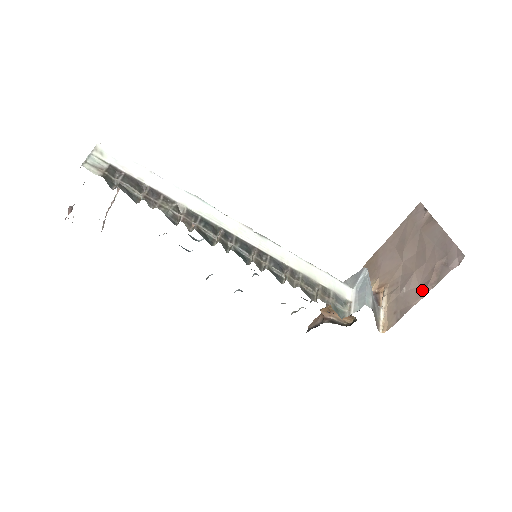
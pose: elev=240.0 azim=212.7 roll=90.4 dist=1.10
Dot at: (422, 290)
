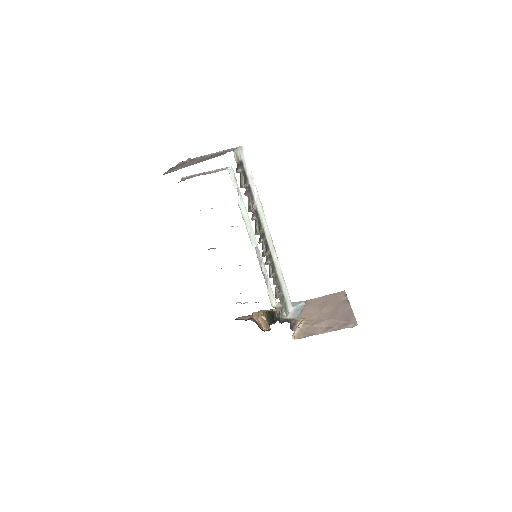
Dot at: (326, 330)
